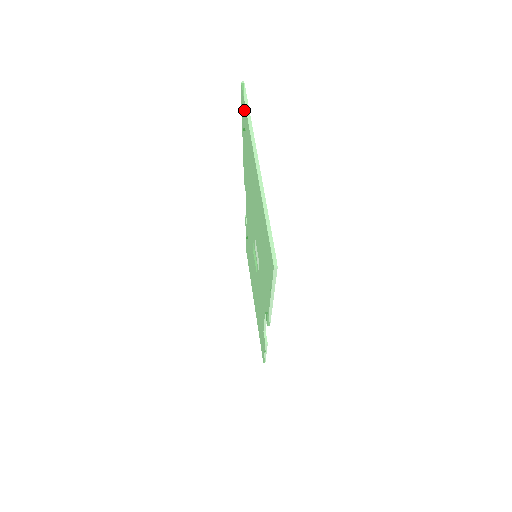
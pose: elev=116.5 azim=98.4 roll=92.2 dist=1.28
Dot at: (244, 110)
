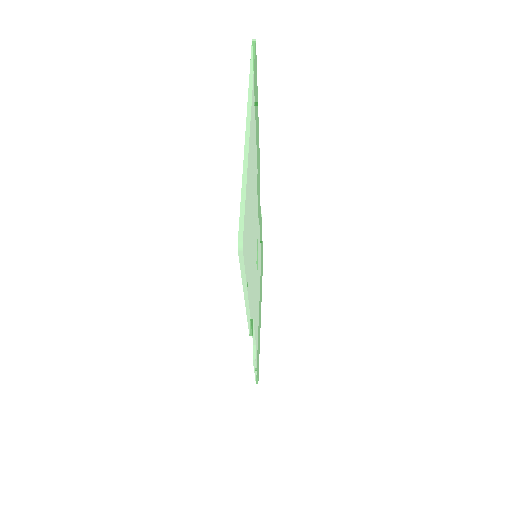
Dot at: occluded
